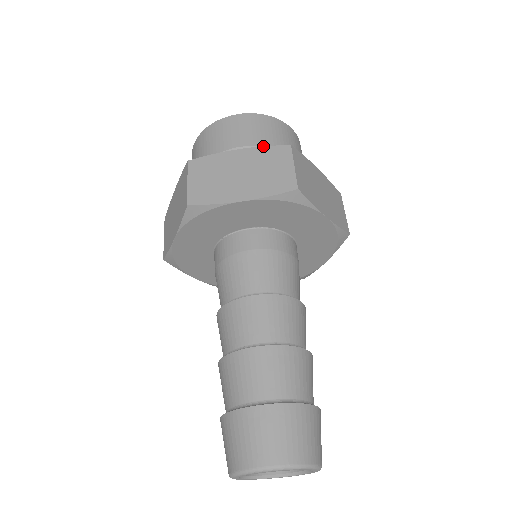
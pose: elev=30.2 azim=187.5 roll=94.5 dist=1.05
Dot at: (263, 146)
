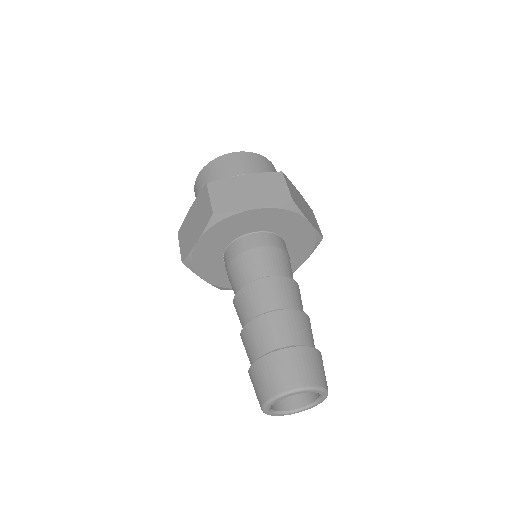
Dot at: (198, 195)
